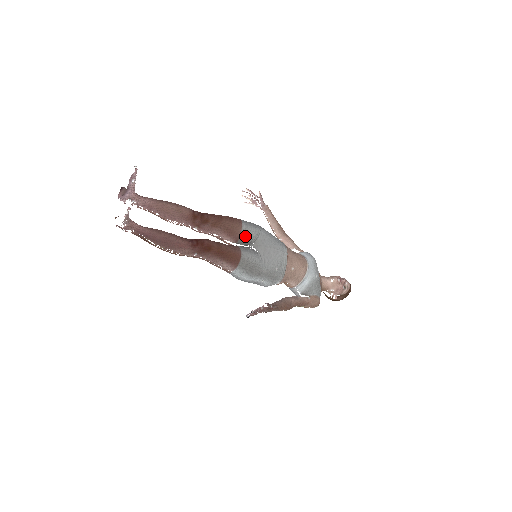
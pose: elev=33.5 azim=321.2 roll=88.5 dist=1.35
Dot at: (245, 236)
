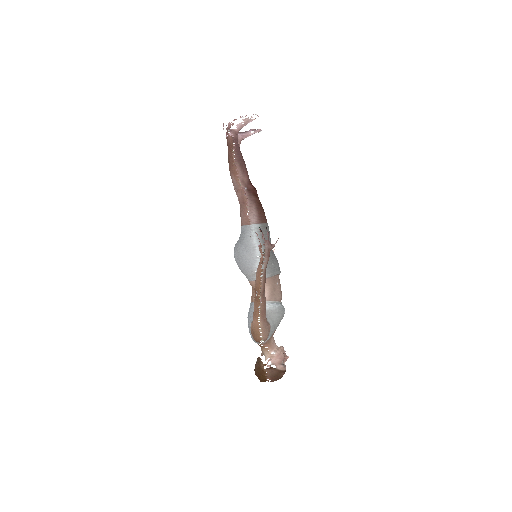
Dot at: occluded
